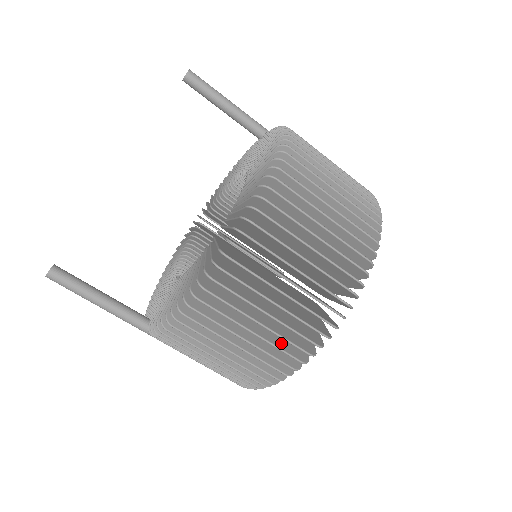
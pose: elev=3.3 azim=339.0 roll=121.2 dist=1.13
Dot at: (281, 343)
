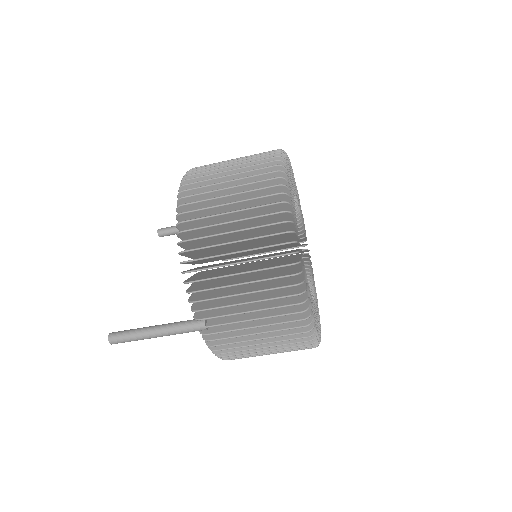
Dot at: (262, 218)
